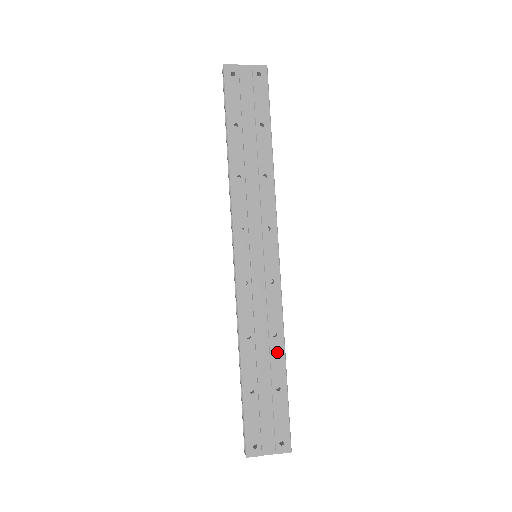
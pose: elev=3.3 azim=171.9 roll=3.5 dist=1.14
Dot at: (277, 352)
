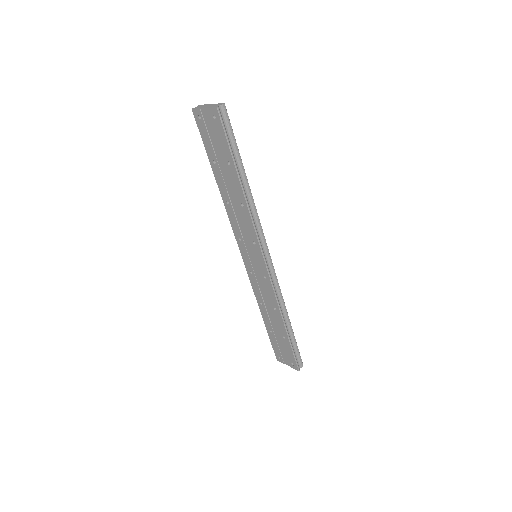
Dot at: (279, 319)
